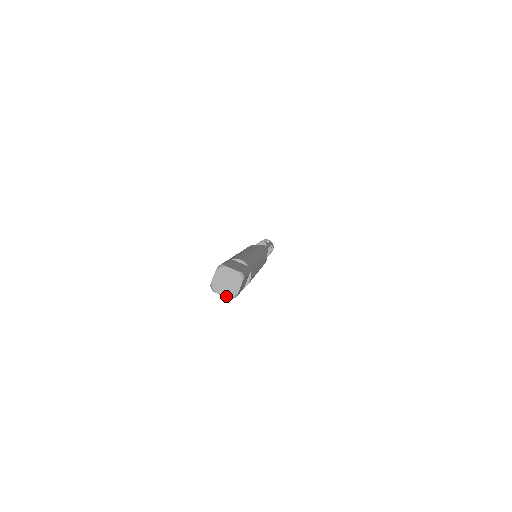
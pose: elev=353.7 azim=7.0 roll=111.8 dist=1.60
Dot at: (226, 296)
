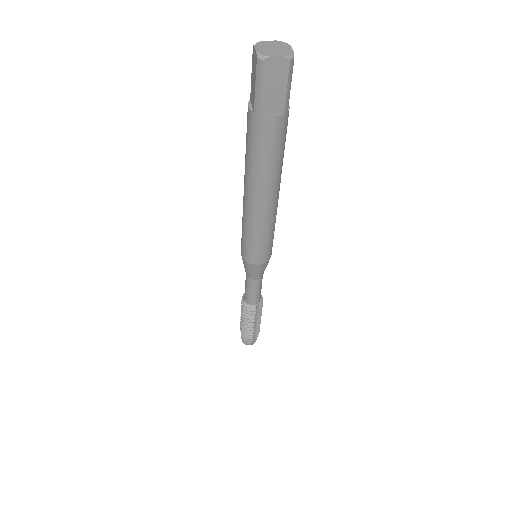
Dot at: (283, 56)
